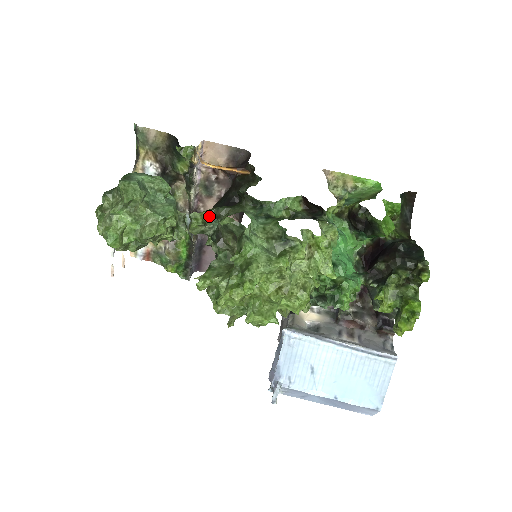
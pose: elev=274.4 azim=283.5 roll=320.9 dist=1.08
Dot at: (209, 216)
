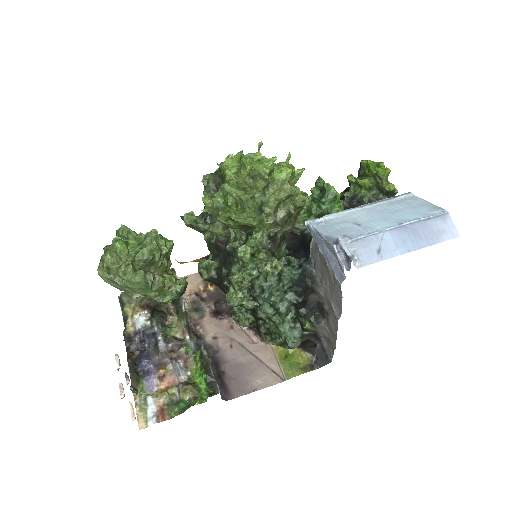
Dot at: occluded
